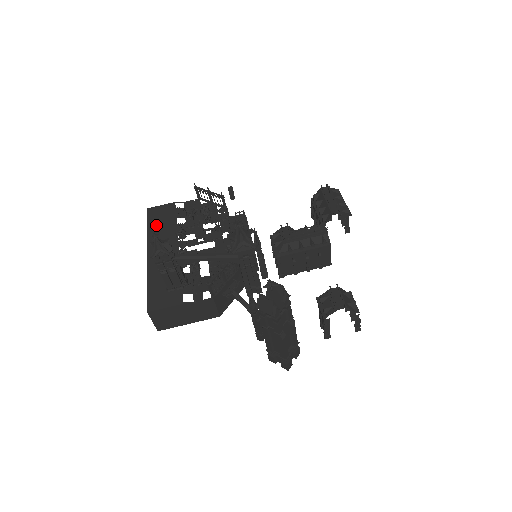
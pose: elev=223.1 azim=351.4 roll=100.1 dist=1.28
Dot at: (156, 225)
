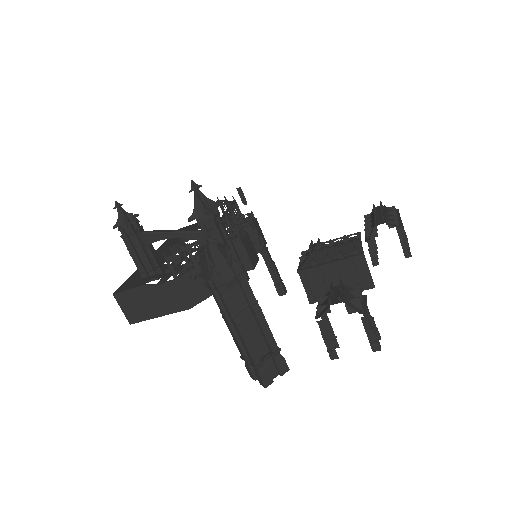
Dot at: occluded
